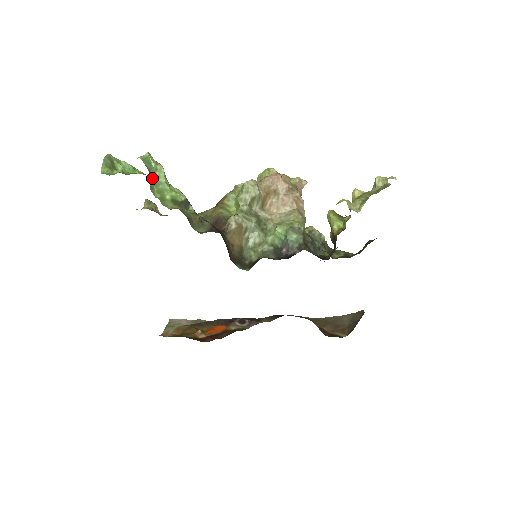
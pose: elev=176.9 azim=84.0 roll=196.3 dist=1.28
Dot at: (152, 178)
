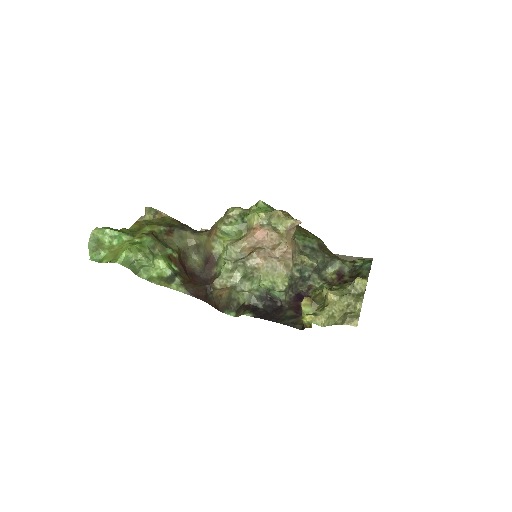
Dot at: (135, 266)
